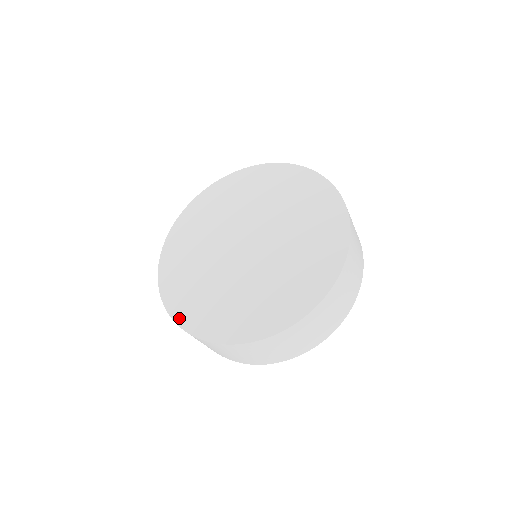
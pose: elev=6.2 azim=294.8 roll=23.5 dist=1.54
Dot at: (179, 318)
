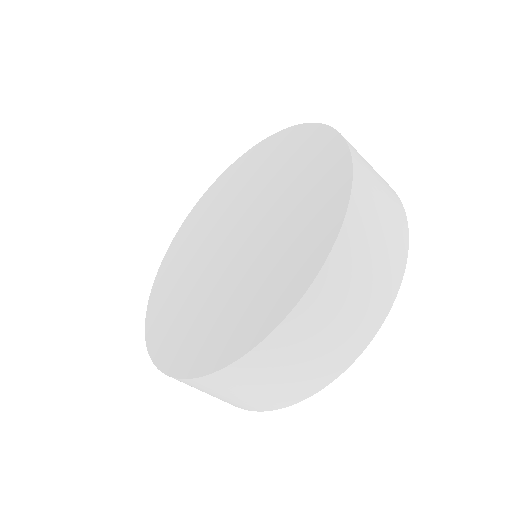
Dot at: (154, 351)
